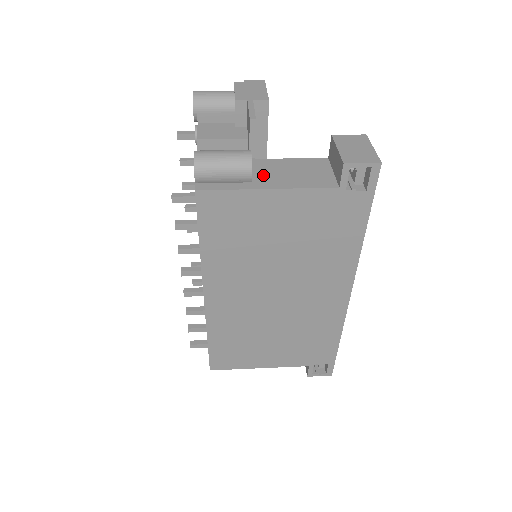
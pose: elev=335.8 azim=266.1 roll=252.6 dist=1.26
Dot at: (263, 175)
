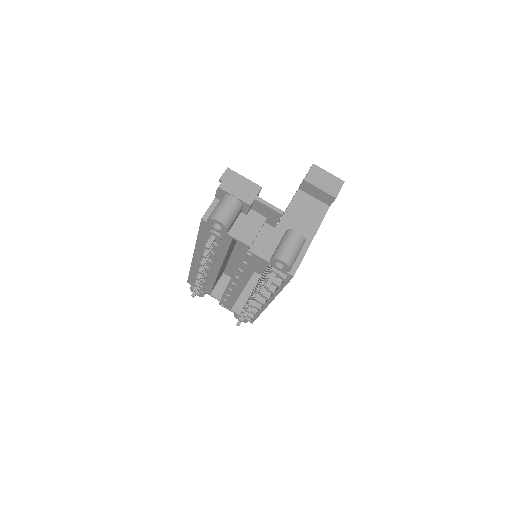
Dot at: occluded
